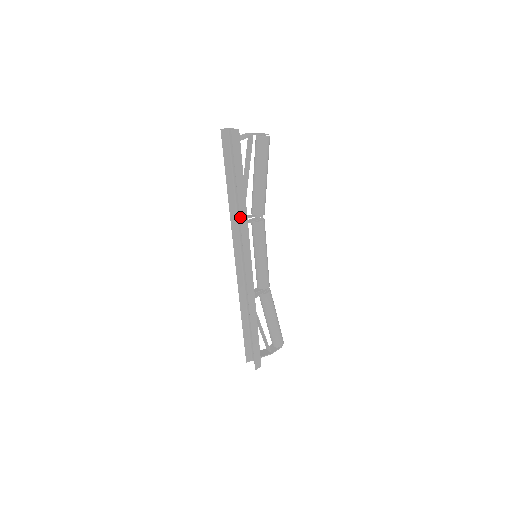
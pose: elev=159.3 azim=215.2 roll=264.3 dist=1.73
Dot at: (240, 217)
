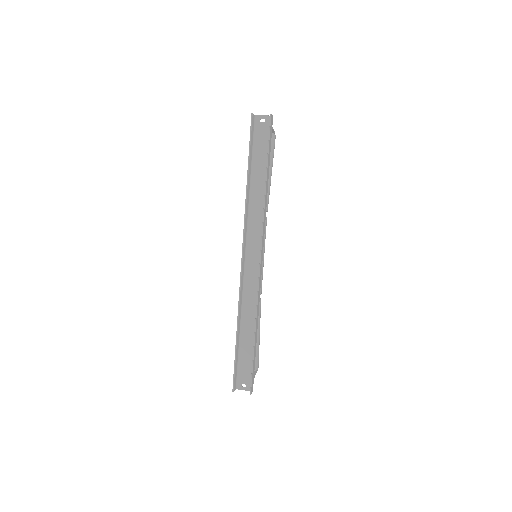
Dot at: (264, 204)
